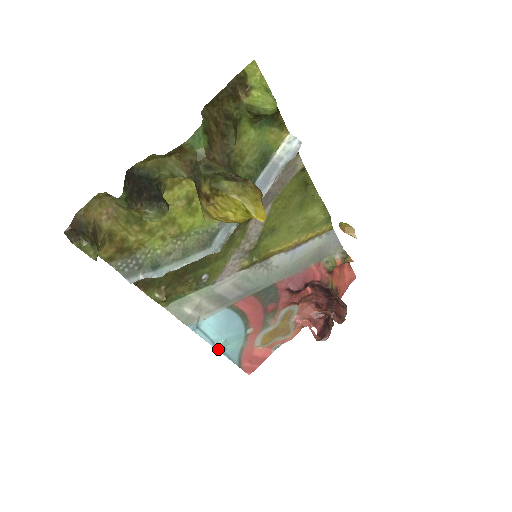
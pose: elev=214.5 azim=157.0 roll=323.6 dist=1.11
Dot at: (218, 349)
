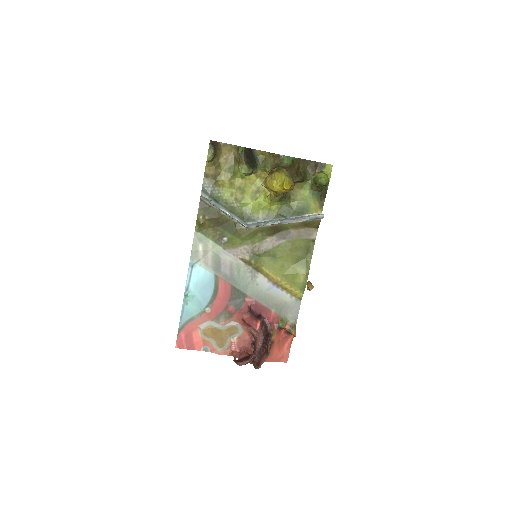
Dot at: (186, 295)
